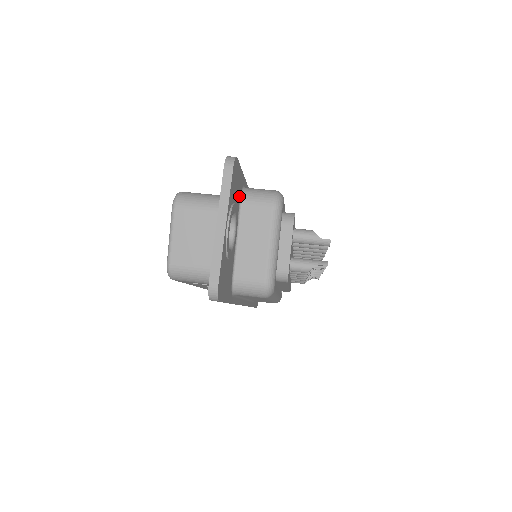
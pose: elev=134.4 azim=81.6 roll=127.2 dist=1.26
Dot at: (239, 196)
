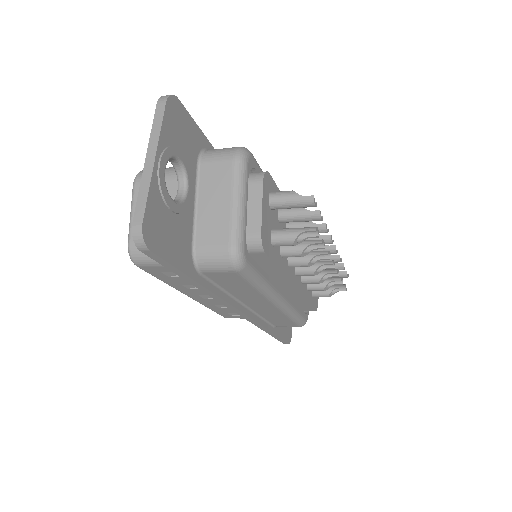
Dot at: (195, 153)
